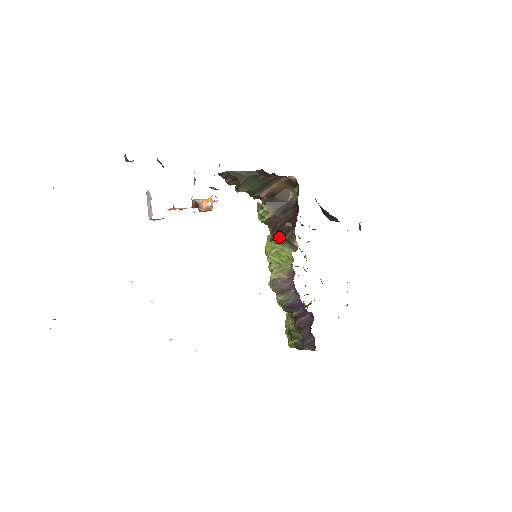
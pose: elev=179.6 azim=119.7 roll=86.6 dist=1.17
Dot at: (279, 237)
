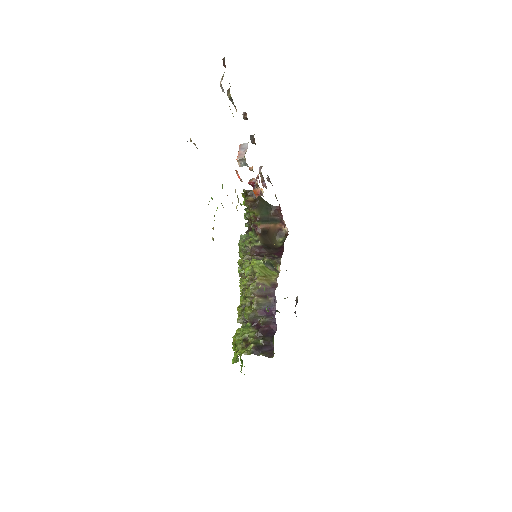
Dot at: occluded
